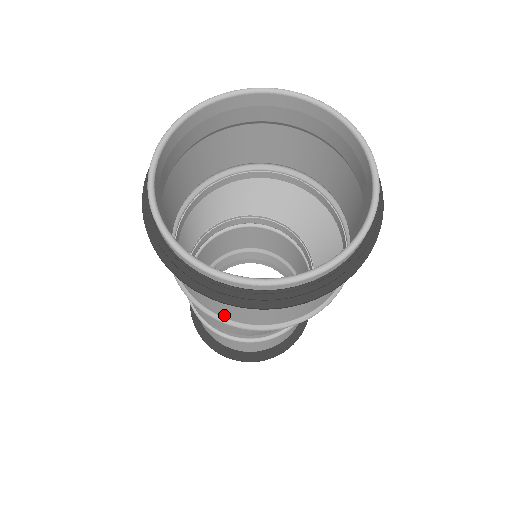
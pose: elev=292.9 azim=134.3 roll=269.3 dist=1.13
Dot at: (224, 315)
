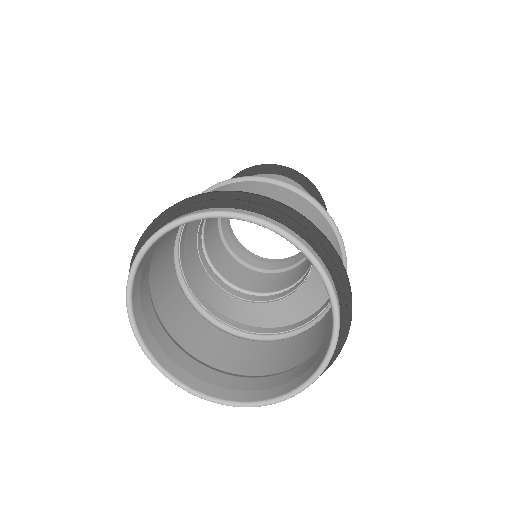
Dot at: (193, 314)
